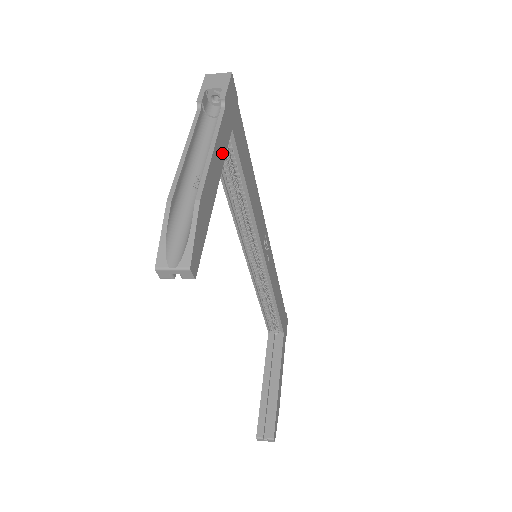
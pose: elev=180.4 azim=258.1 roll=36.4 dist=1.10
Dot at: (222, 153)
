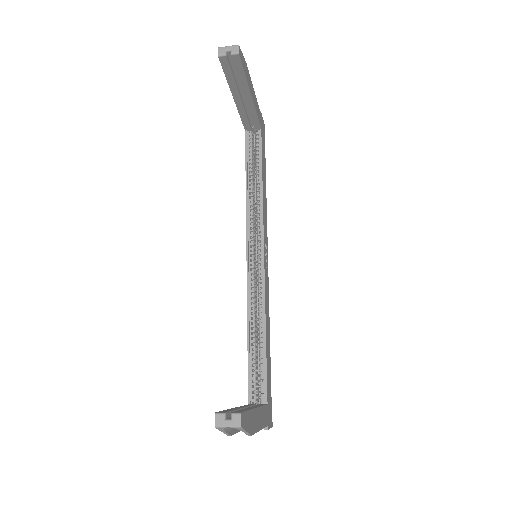
Dot at: (256, 108)
